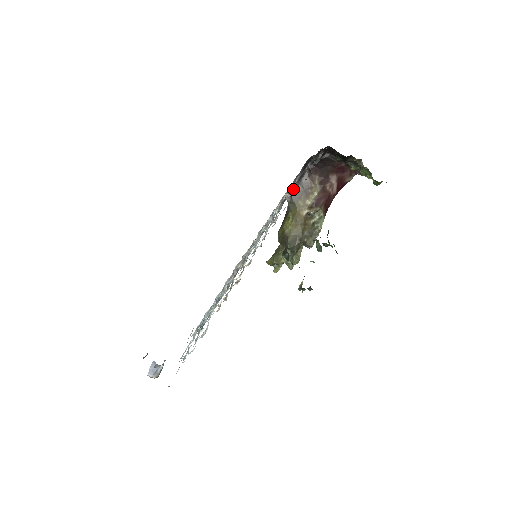
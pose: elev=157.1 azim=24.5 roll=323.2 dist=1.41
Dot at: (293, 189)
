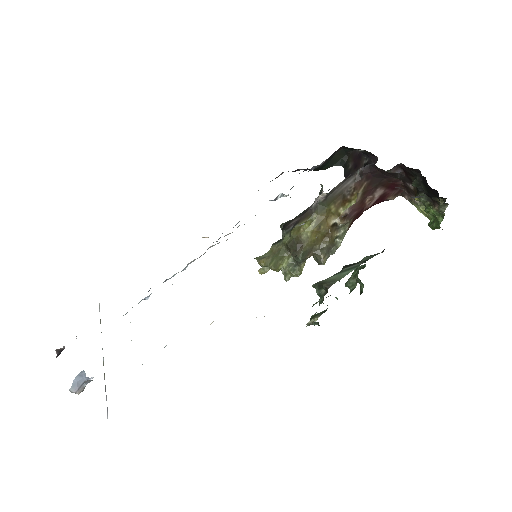
Dot at: occluded
